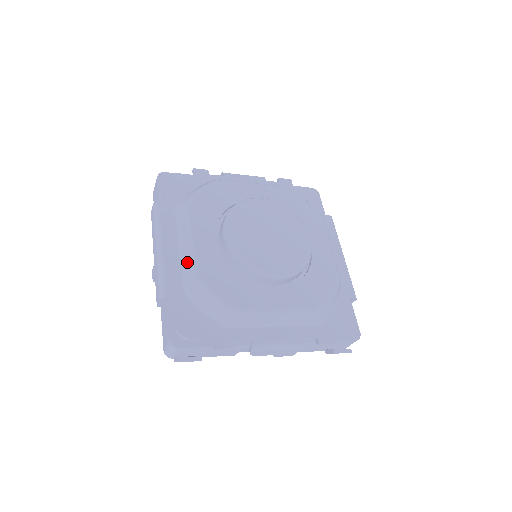
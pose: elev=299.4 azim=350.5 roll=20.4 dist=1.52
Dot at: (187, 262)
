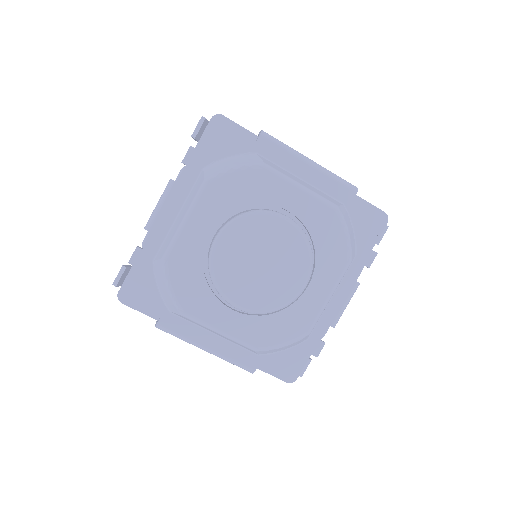
Dot at: (238, 344)
